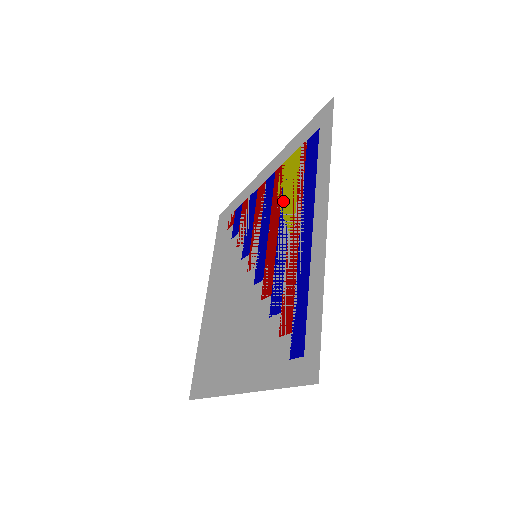
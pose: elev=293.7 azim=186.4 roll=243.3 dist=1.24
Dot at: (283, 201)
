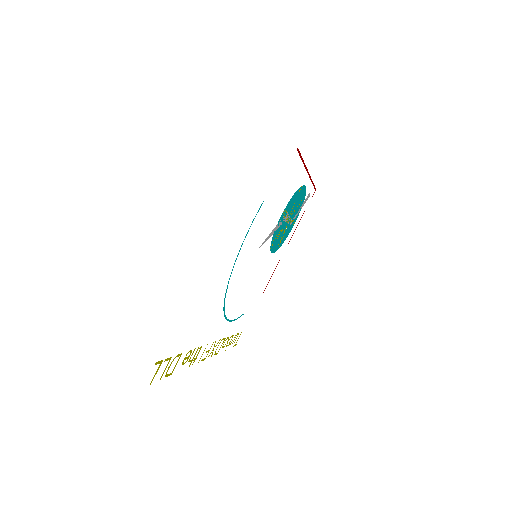
Dot at: occluded
